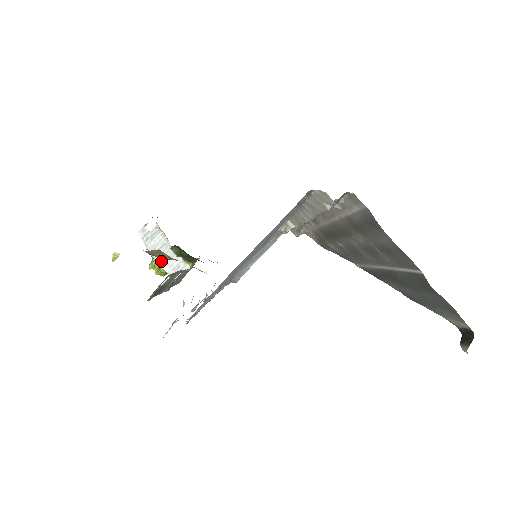
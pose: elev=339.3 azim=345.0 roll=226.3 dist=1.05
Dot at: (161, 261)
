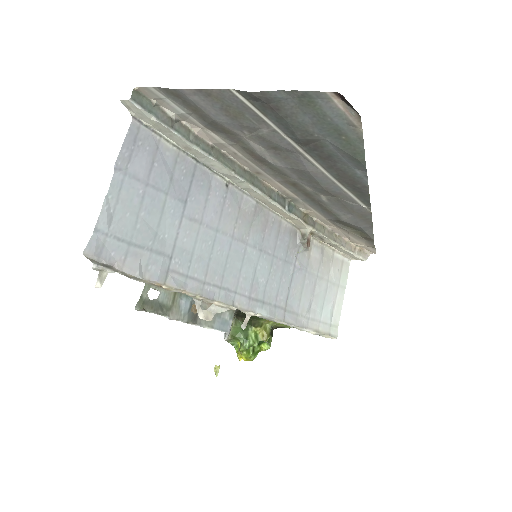
Dot at: occluded
